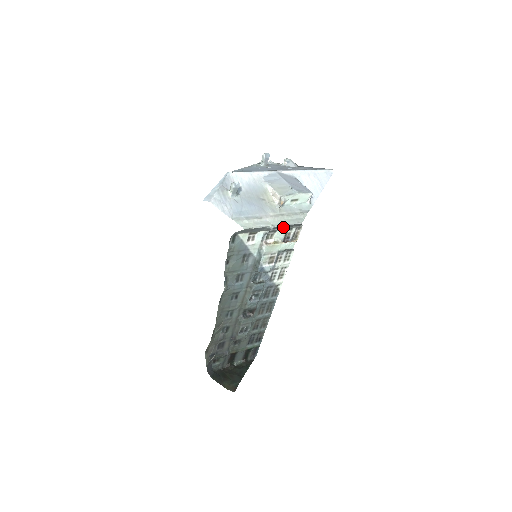
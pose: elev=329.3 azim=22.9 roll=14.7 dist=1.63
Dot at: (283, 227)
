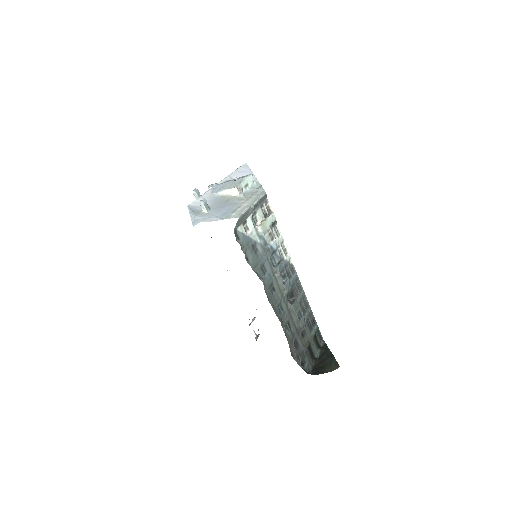
Dot at: (258, 205)
